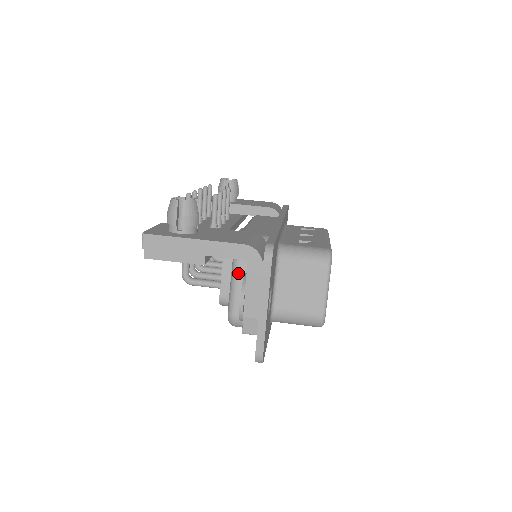
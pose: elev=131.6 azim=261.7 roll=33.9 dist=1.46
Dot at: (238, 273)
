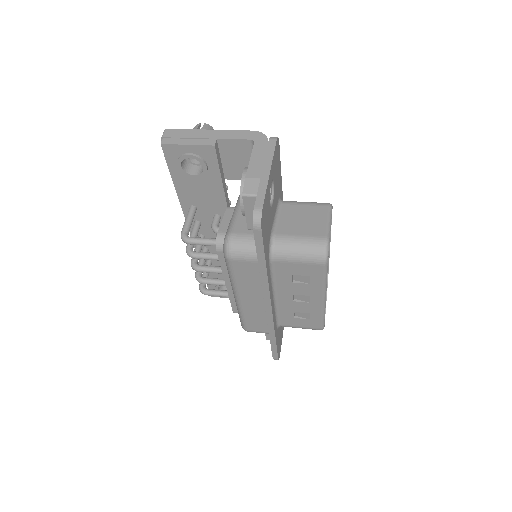
Dot at: (240, 206)
